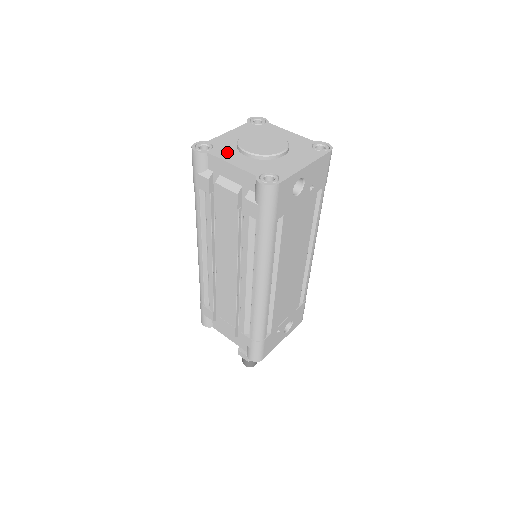
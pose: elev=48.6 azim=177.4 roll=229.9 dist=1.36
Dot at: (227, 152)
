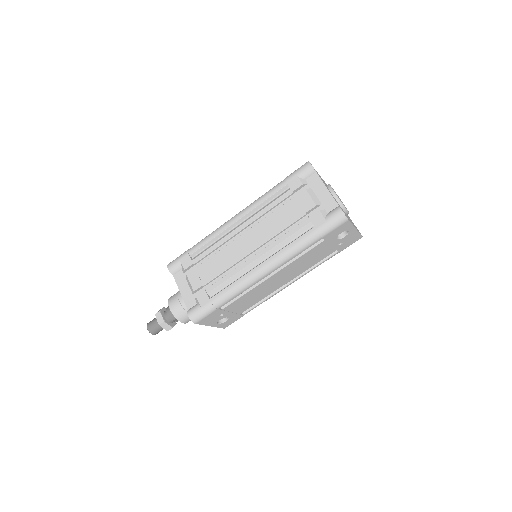
Dot at: occluded
